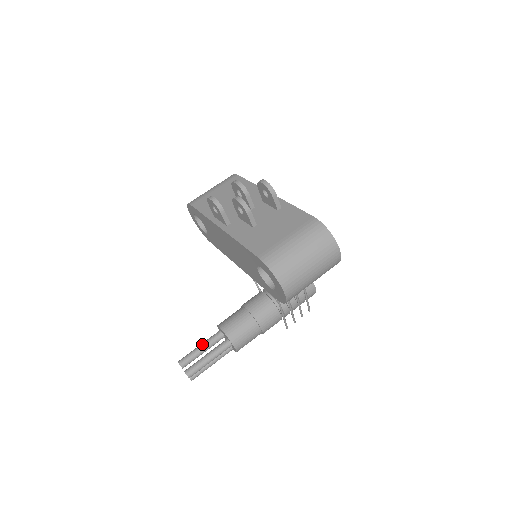
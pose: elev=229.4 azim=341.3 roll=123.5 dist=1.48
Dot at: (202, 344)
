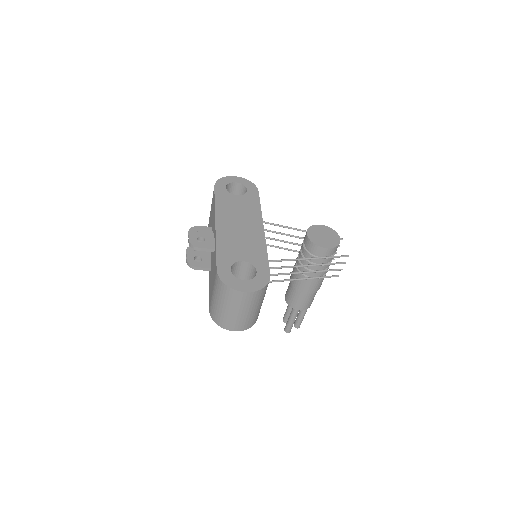
Dot at: (287, 306)
